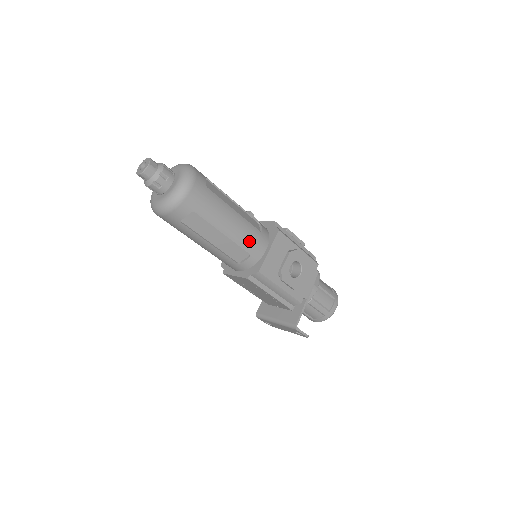
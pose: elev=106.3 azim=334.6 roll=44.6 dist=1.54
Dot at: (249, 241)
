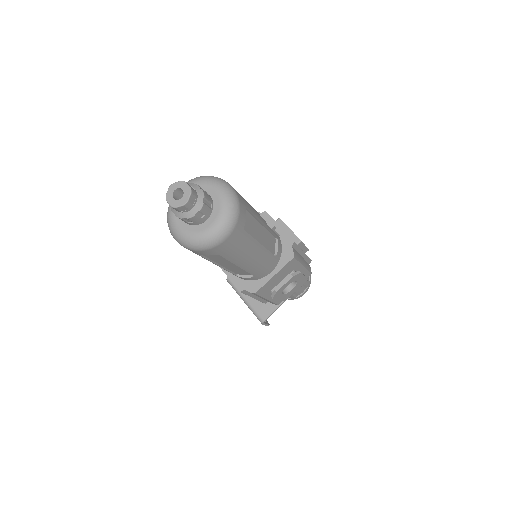
Dot at: (260, 268)
